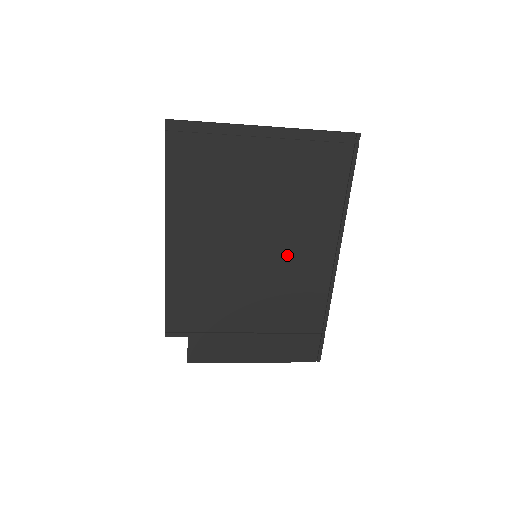
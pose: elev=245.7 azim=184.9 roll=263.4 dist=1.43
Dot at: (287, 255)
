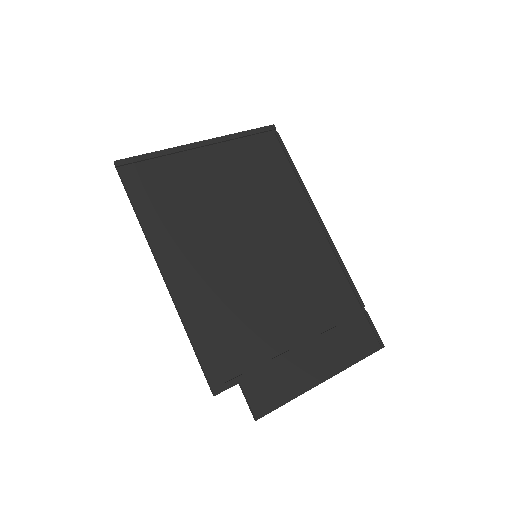
Dot at: (282, 243)
